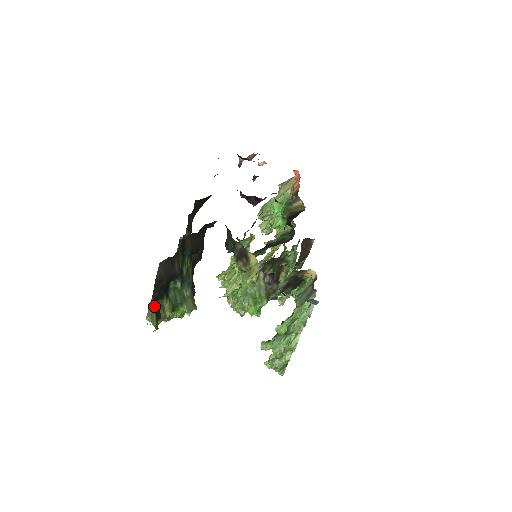
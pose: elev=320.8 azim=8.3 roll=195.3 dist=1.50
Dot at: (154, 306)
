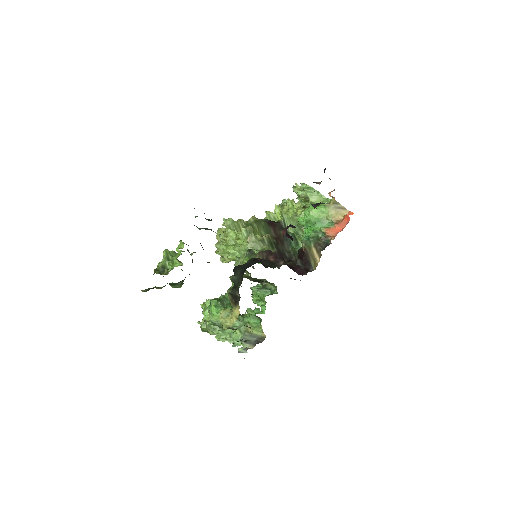
Dot at: occluded
